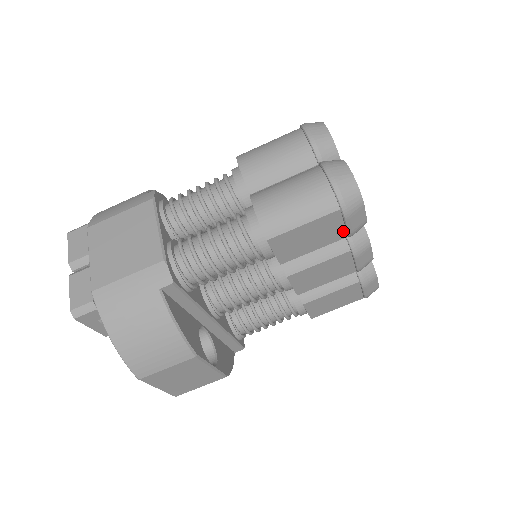
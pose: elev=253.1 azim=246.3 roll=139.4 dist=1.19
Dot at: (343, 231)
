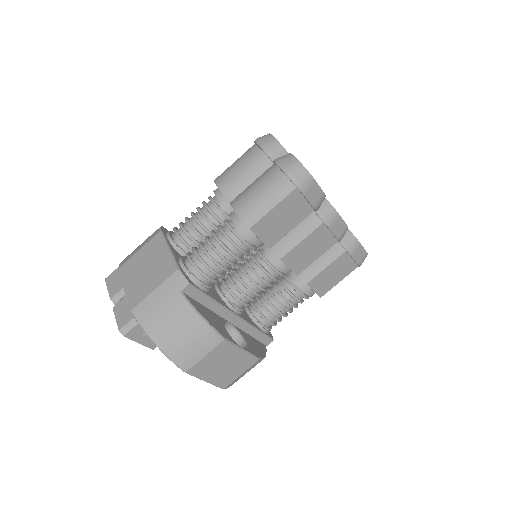
Dot at: (308, 206)
